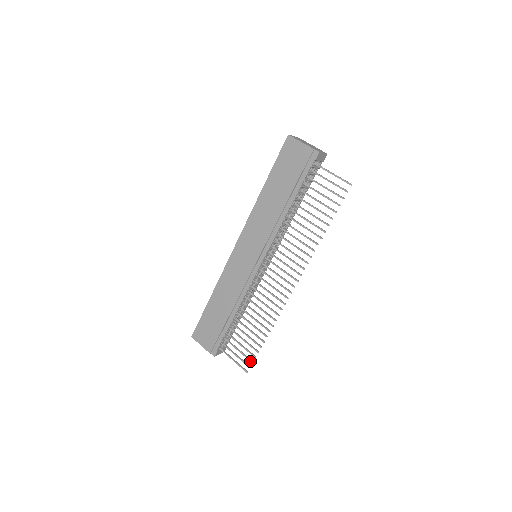
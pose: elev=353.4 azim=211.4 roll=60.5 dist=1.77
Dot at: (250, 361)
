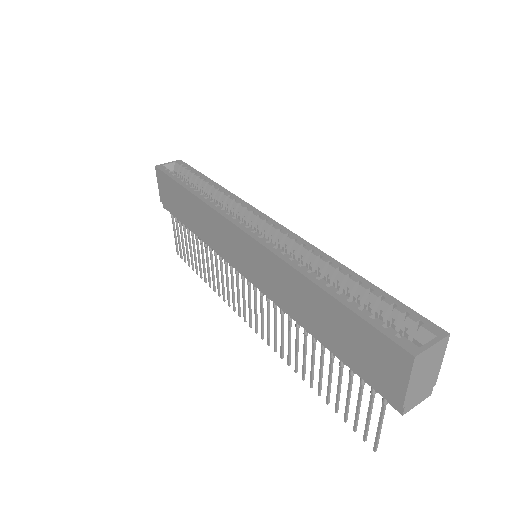
Dot at: (184, 259)
